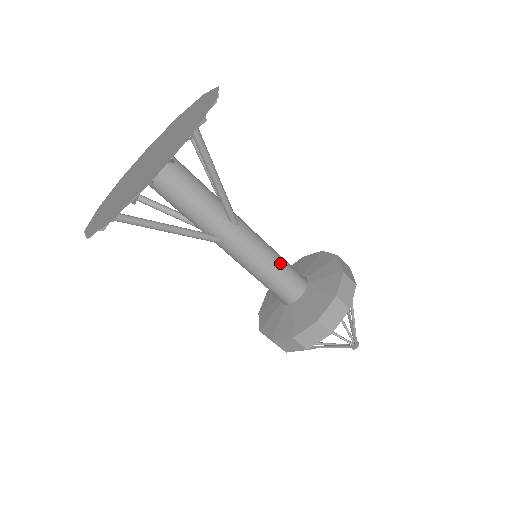
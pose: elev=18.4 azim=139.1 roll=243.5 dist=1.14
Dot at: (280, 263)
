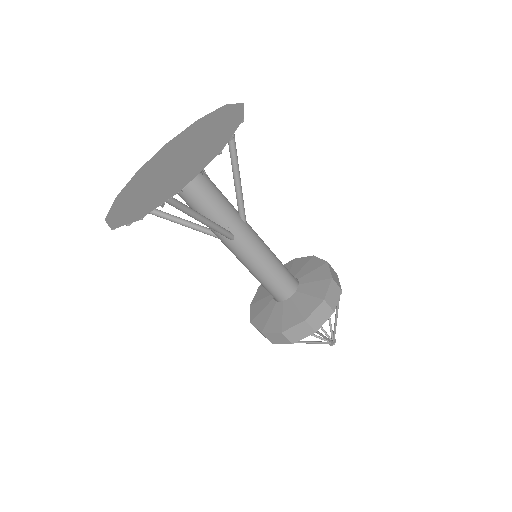
Dot at: (278, 259)
